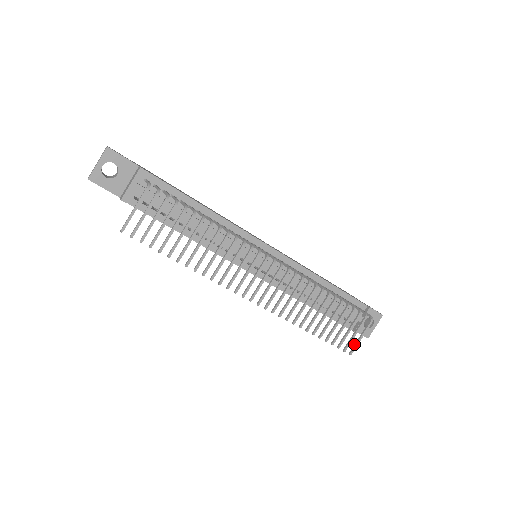
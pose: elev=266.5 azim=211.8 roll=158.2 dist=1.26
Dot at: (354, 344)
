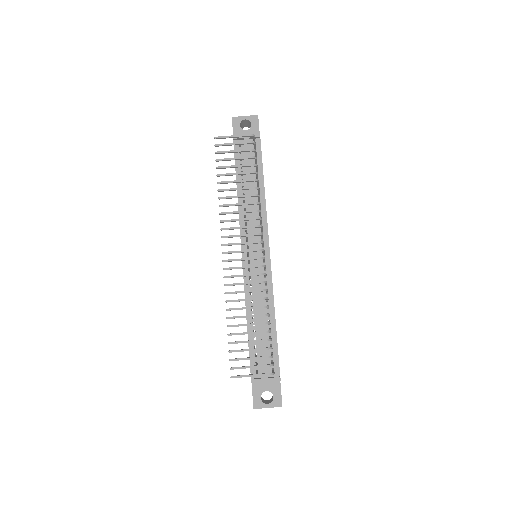
Dot at: occluded
